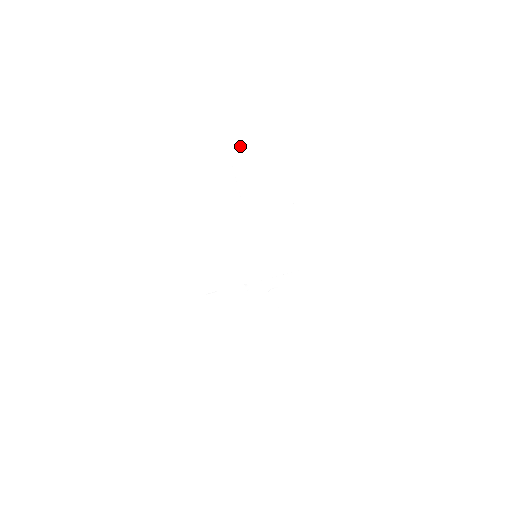
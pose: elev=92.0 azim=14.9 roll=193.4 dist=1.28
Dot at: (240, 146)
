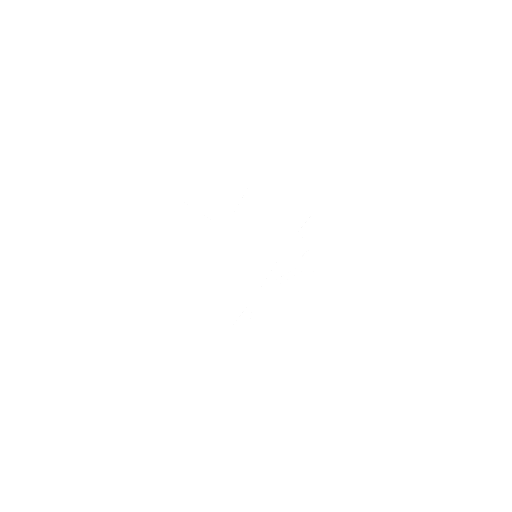
Dot at: (172, 182)
